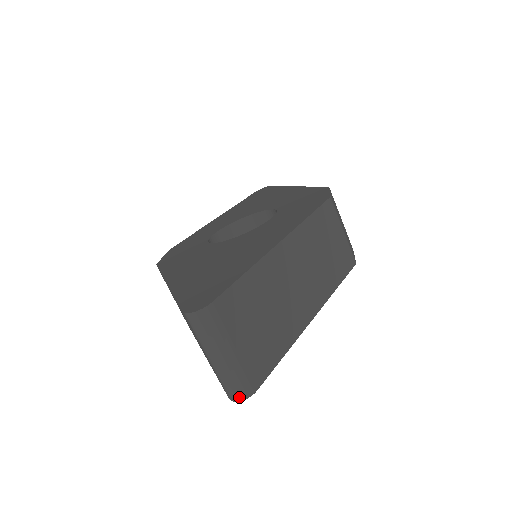
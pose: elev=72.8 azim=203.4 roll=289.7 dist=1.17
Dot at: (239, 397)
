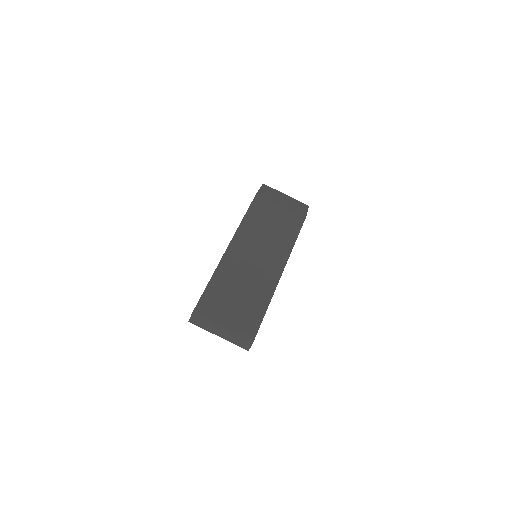
Dot at: (248, 346)
